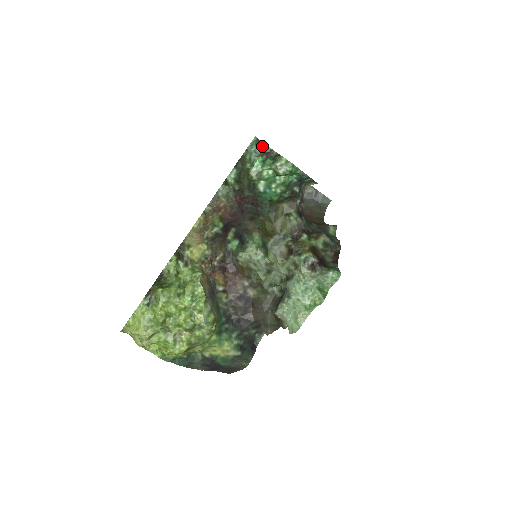
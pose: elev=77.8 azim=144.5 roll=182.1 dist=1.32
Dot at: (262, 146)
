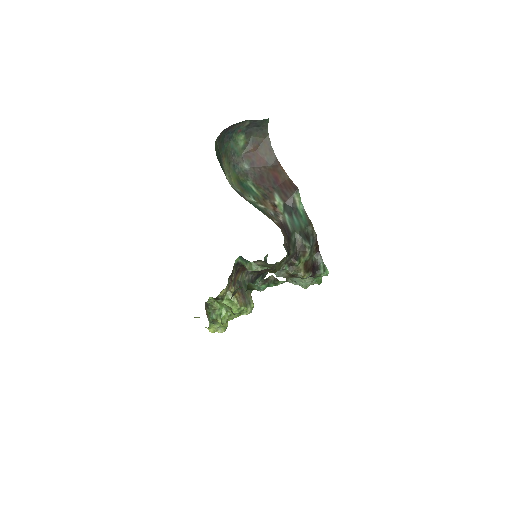
Dot at: (262, 281)
